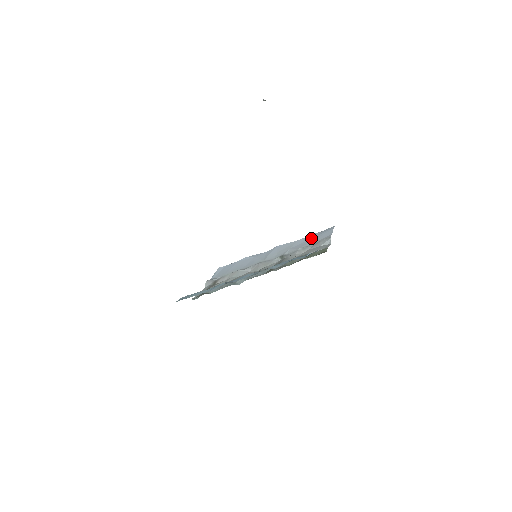
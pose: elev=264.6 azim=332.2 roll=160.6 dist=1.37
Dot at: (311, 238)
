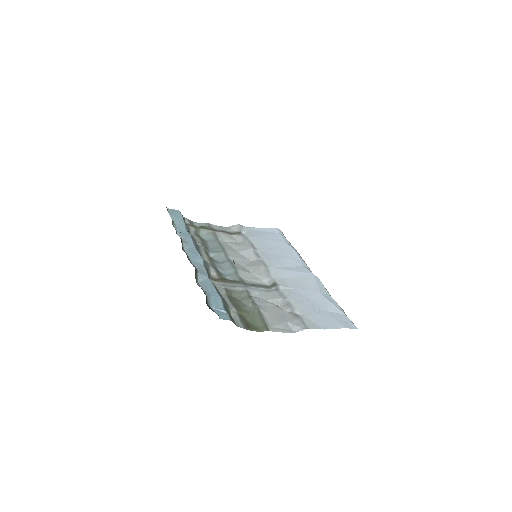
Dot at: (320, 307)
